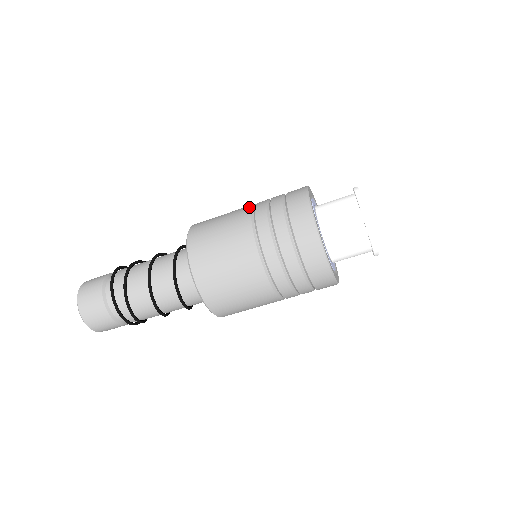
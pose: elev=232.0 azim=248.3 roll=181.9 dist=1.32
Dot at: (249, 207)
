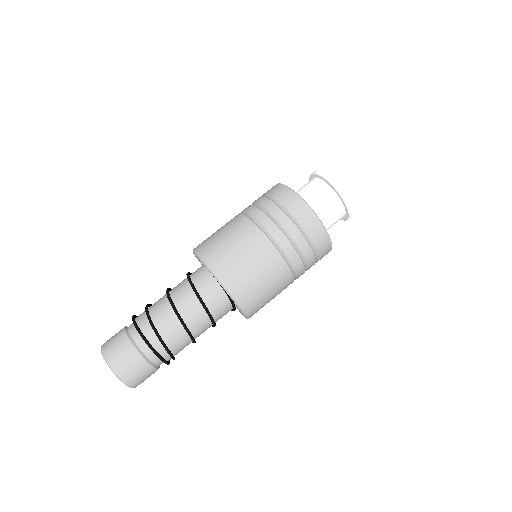
Dot at: occluded
